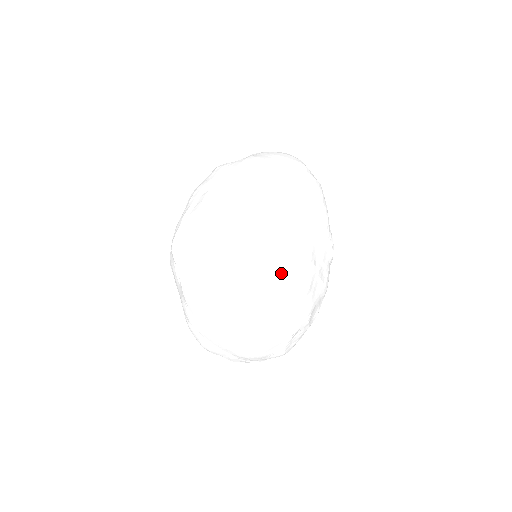
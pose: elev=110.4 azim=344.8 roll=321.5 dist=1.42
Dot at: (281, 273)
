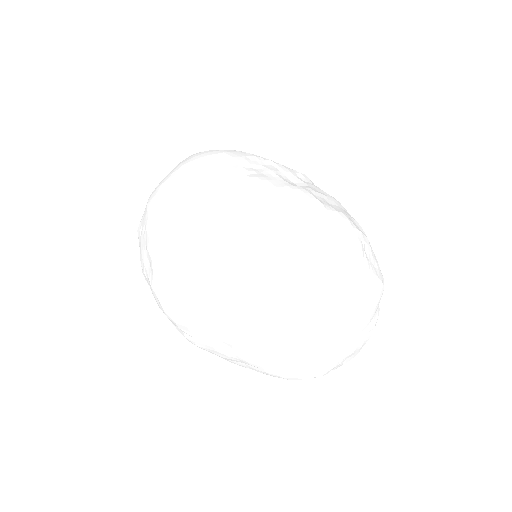
Dot at: (279, 212)
